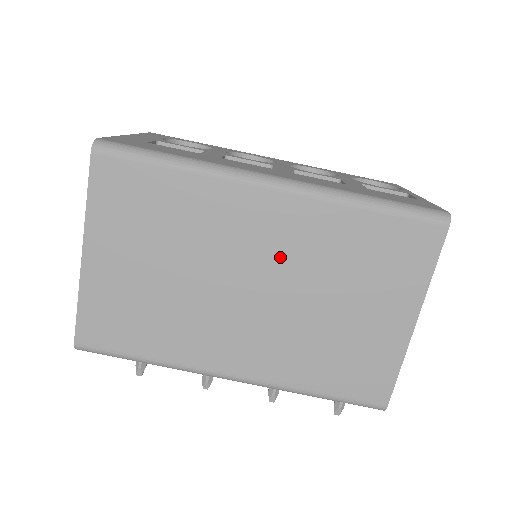
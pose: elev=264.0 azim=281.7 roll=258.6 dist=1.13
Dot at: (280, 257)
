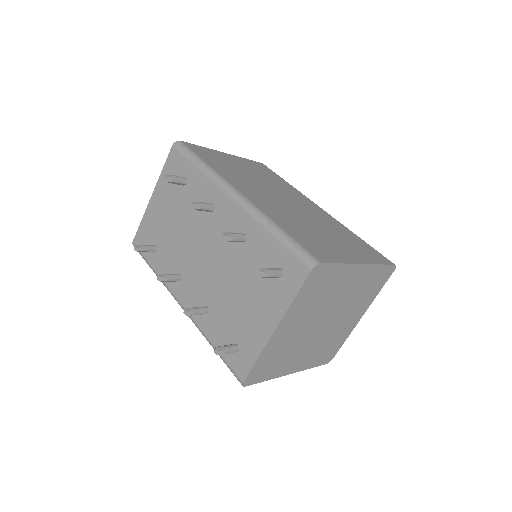
Dot at: (308, 211)
